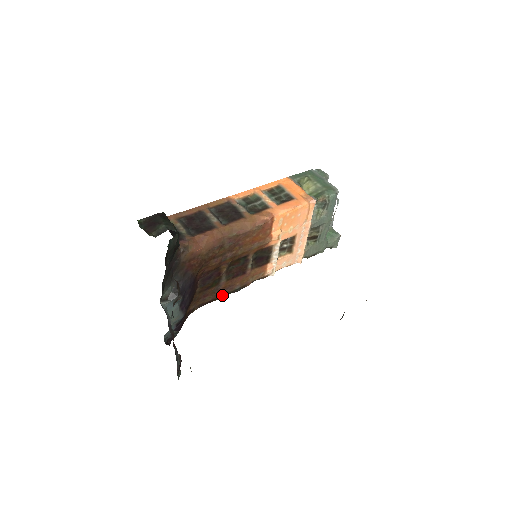
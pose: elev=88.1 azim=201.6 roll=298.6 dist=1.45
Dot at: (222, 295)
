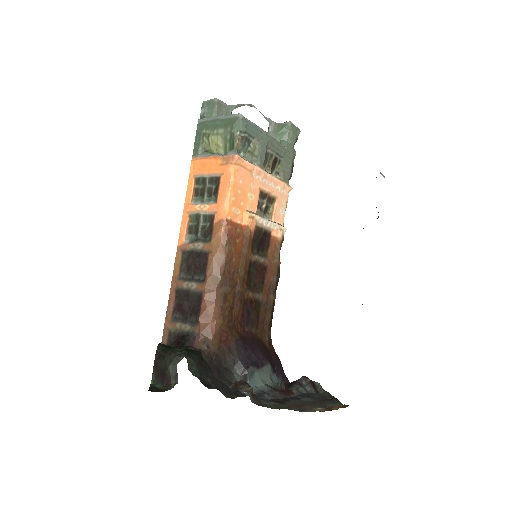
Dot at: (273, 300)
